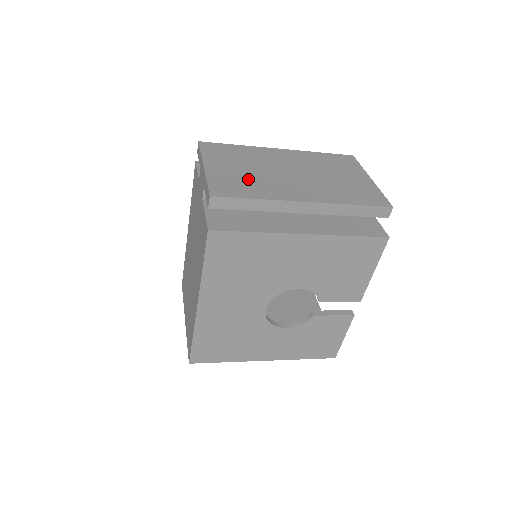
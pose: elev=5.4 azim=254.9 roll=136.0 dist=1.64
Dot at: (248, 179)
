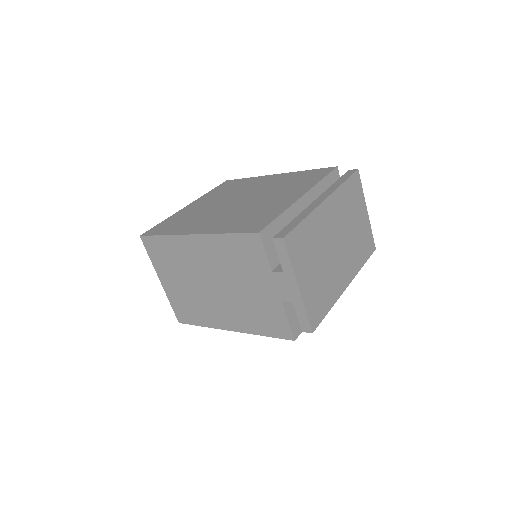
Dot at: (322, 284)
